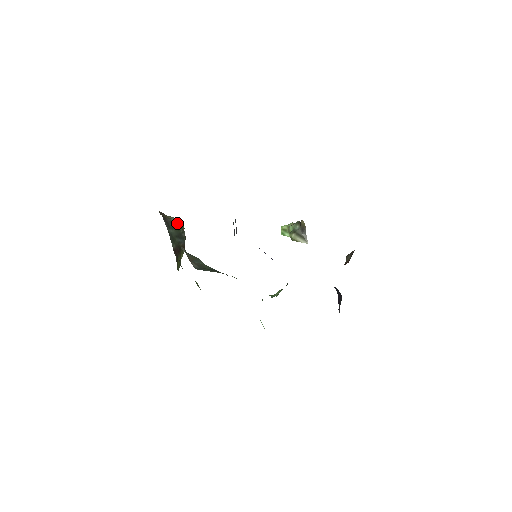
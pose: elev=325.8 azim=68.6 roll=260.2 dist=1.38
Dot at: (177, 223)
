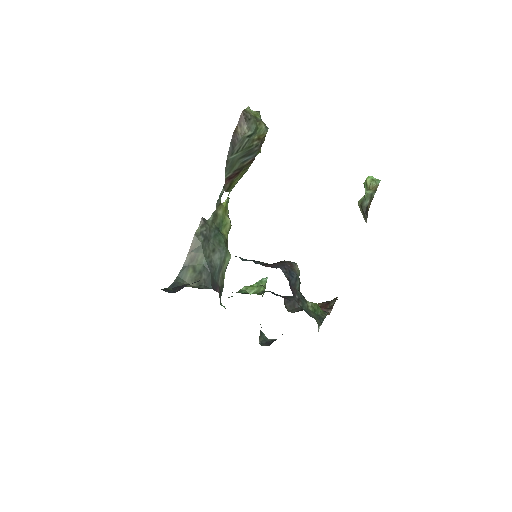
Dot at: (257, 131)
